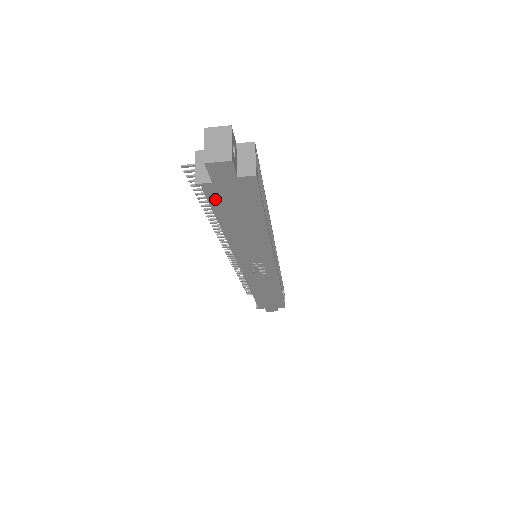
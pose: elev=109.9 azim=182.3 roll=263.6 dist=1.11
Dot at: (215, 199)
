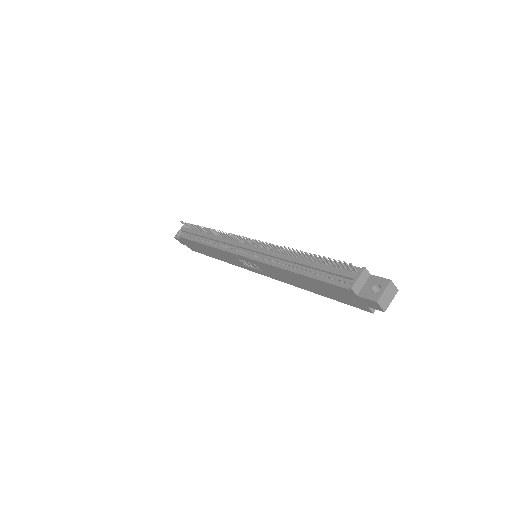
Dot at: (337, 288)
